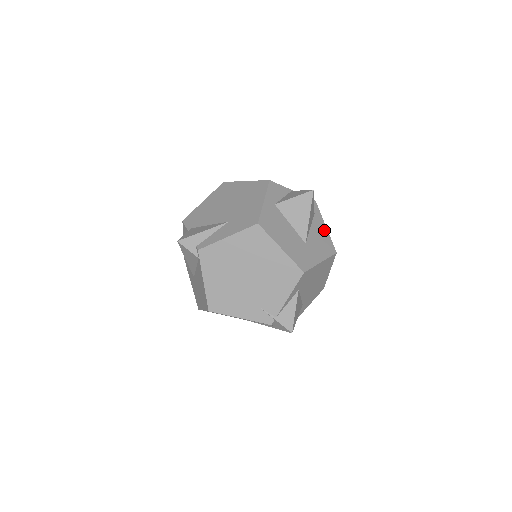
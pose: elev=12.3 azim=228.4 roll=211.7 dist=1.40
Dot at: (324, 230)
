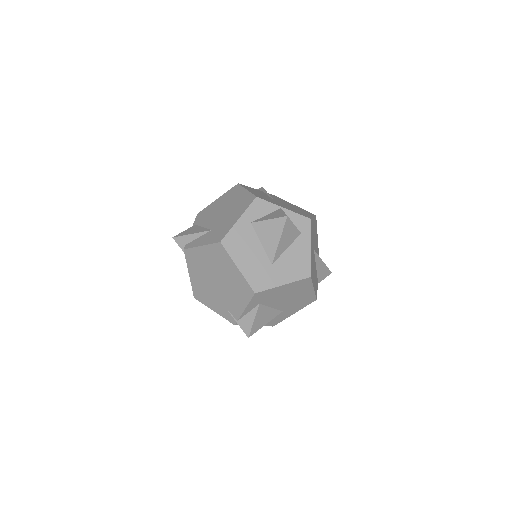
Dot at: (306, 252)
